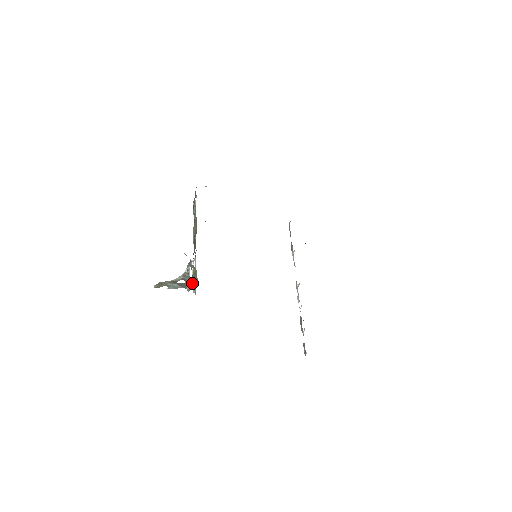
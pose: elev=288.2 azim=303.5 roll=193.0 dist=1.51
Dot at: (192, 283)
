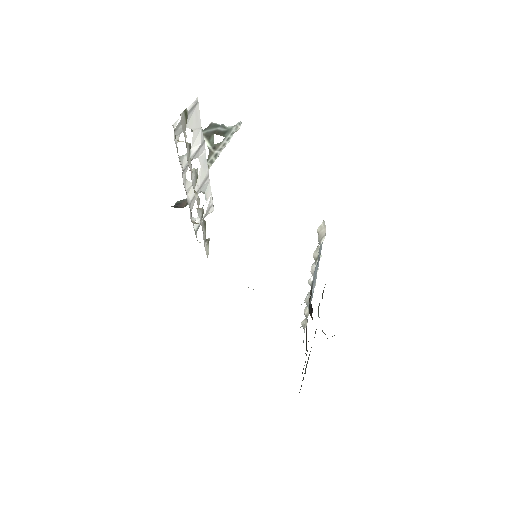
Dot at: occluded
